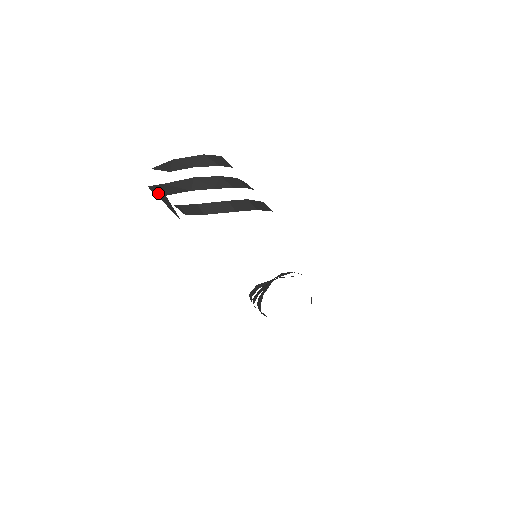
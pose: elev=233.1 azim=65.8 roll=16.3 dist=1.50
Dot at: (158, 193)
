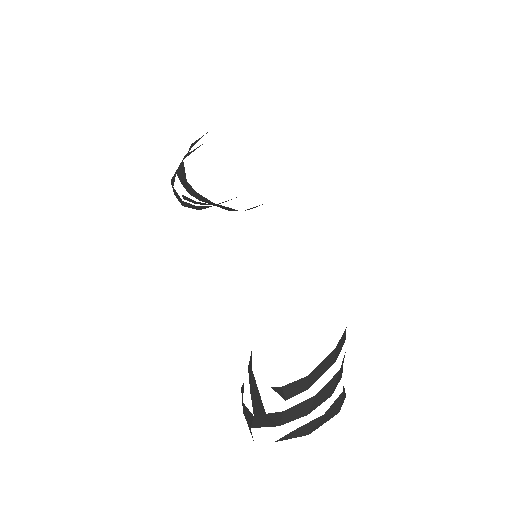
Dot at: (177, 171)
